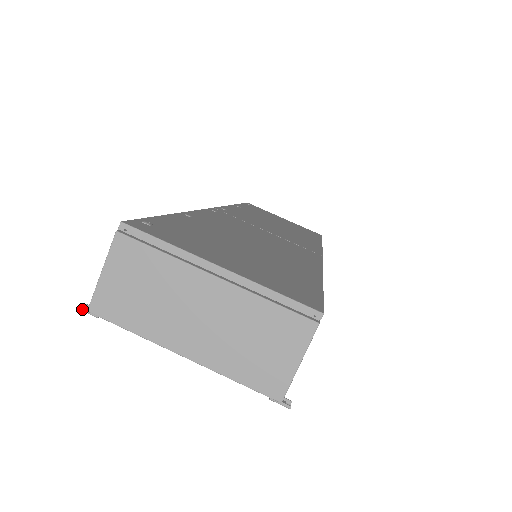
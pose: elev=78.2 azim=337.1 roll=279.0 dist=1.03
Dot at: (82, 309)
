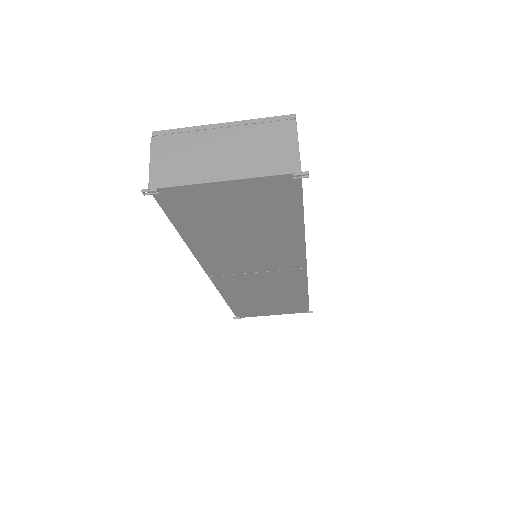
Dot at: (144, 190)
